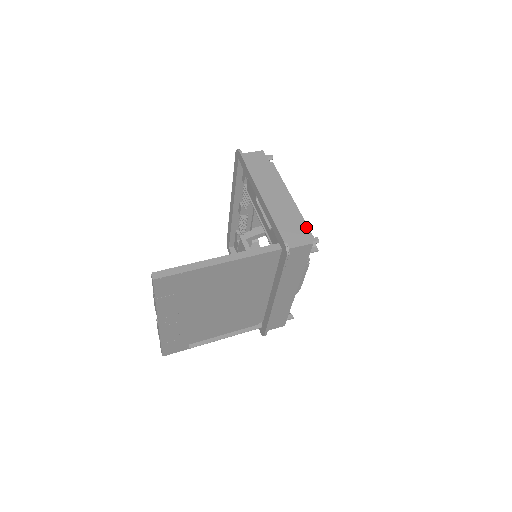
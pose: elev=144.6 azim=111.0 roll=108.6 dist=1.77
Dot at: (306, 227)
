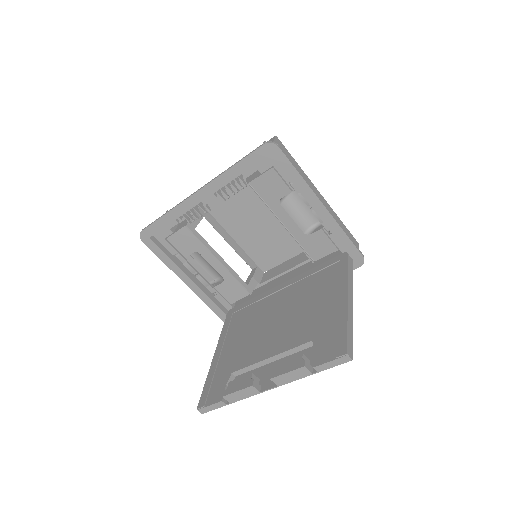
Dot at: occluded
